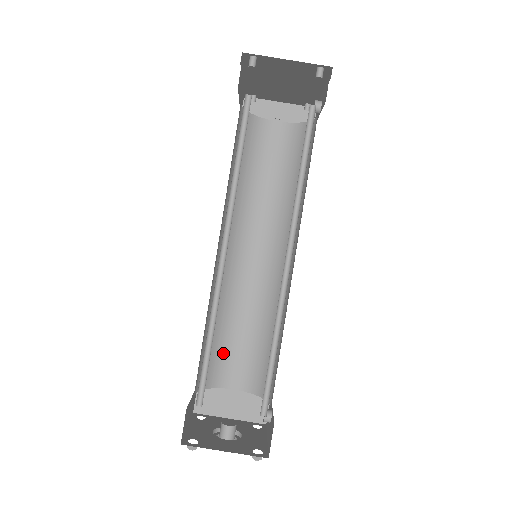
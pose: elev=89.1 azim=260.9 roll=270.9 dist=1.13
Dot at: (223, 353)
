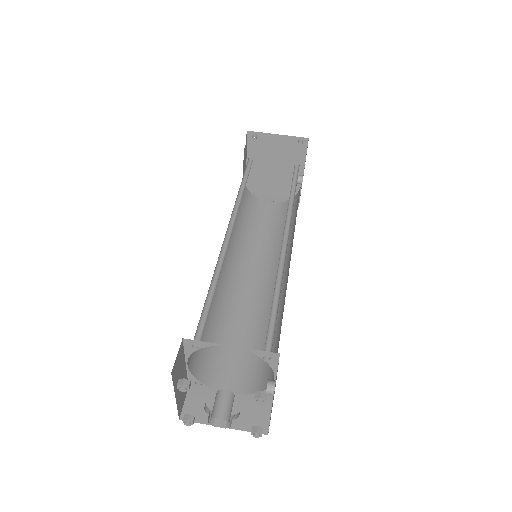
Dot at: (220, 353)
